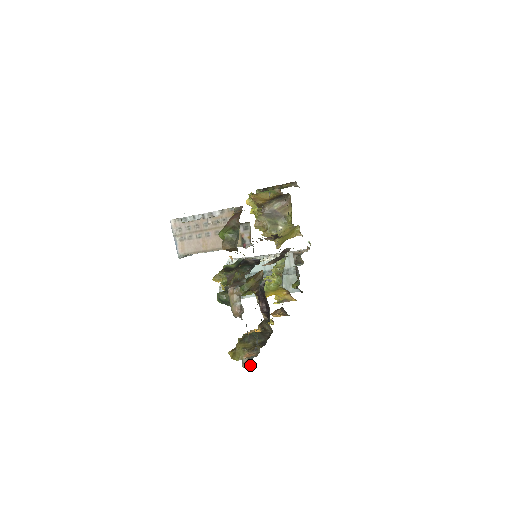
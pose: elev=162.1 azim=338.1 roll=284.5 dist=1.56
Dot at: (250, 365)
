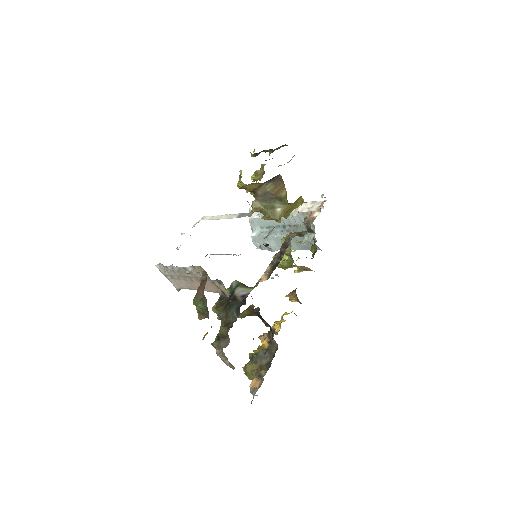
Dot at: (256, 395)
